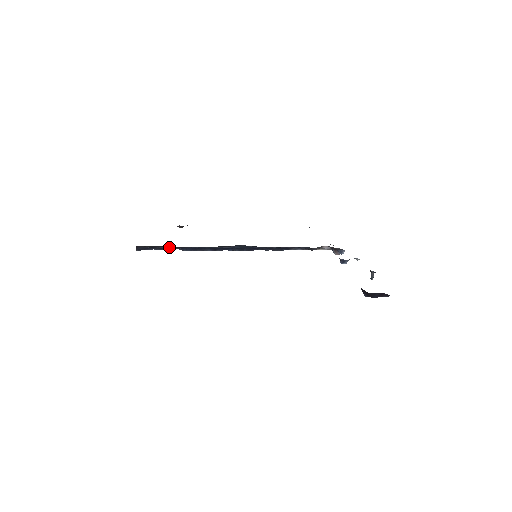
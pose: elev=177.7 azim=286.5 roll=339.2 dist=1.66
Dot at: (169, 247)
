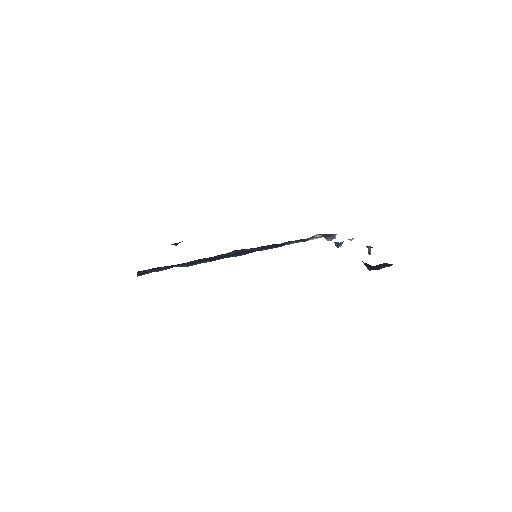
Dot at: (169, 266)
